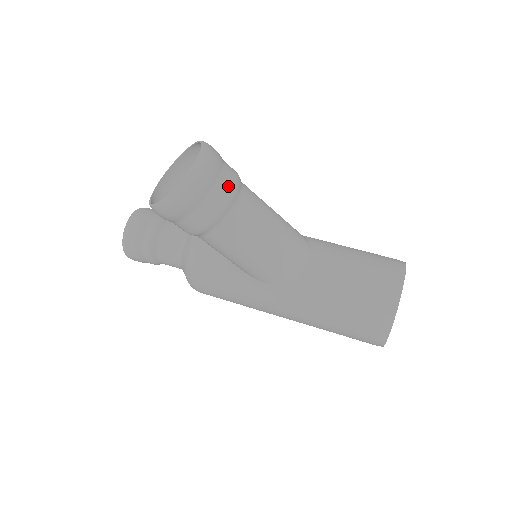
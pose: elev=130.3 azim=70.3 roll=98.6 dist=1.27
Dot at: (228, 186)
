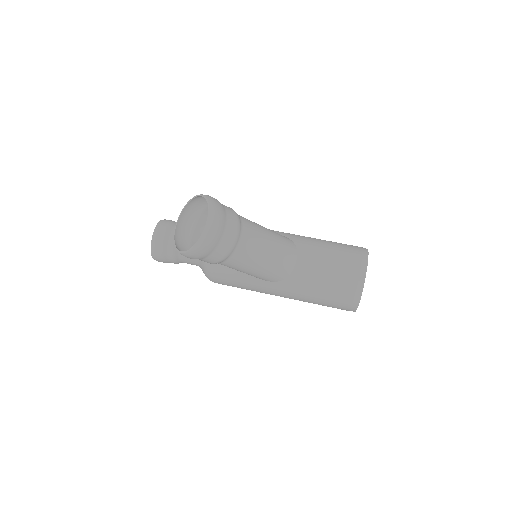
Dot at: (232, 232)
